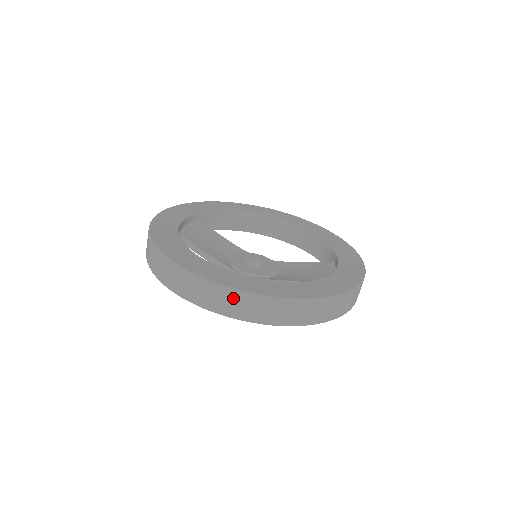
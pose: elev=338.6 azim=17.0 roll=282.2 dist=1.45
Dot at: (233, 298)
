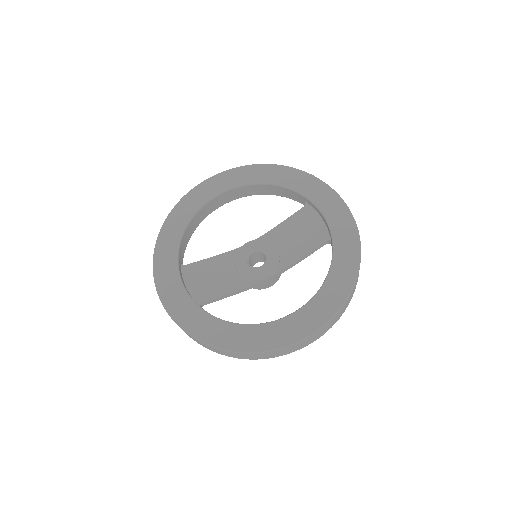
Dot at: (315, 336)
